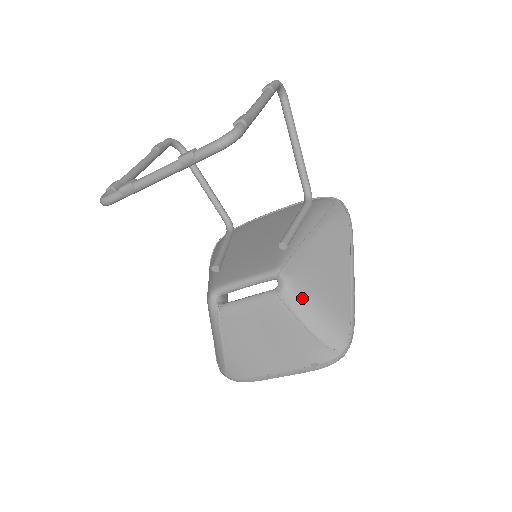
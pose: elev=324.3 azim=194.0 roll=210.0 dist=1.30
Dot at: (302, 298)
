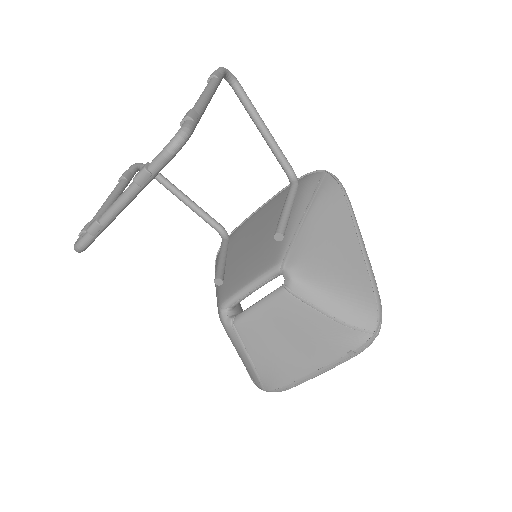
Dot at: (314, 286)
